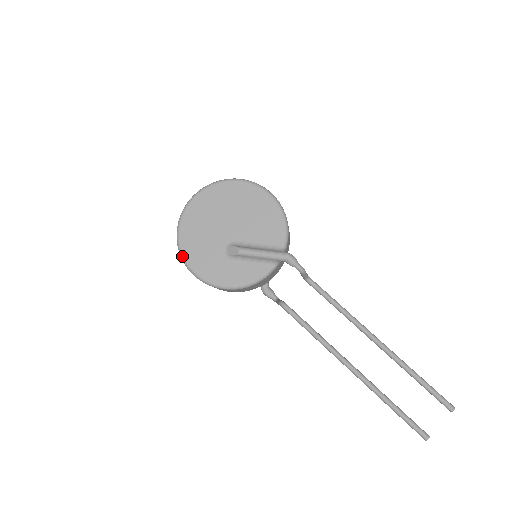
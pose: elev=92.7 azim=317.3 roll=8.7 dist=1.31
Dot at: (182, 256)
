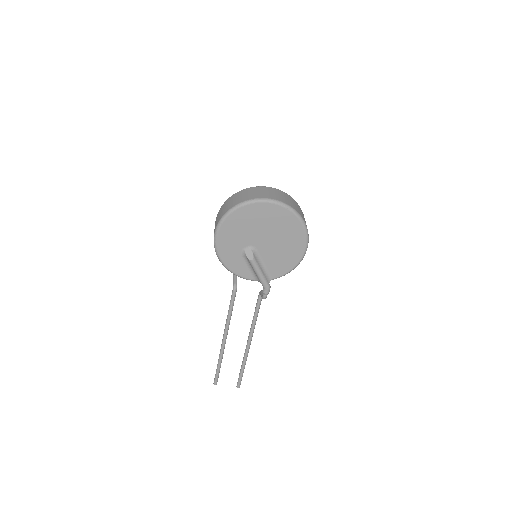
Dot at: (222, 221)
